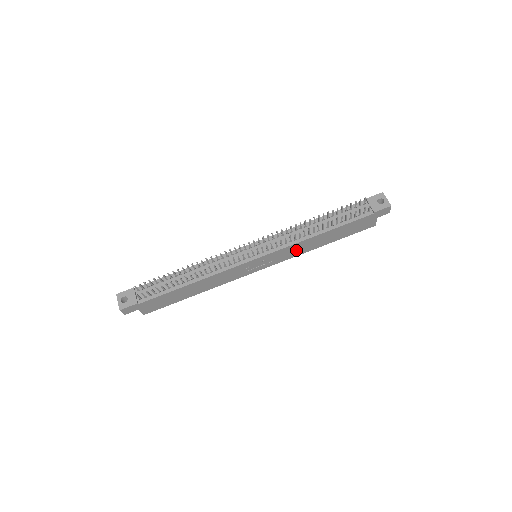
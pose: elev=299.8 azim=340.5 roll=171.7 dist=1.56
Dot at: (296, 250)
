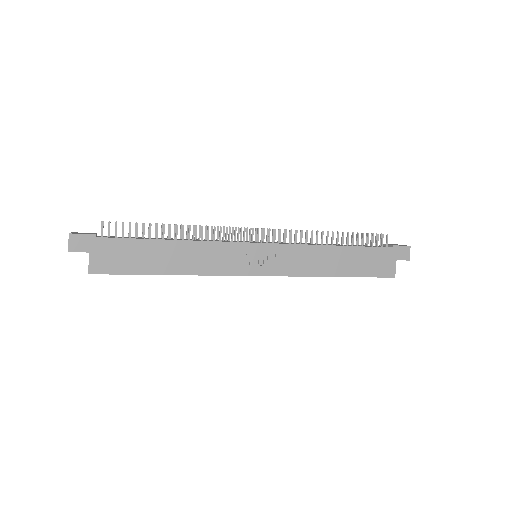
Dot at: (305, 262)
